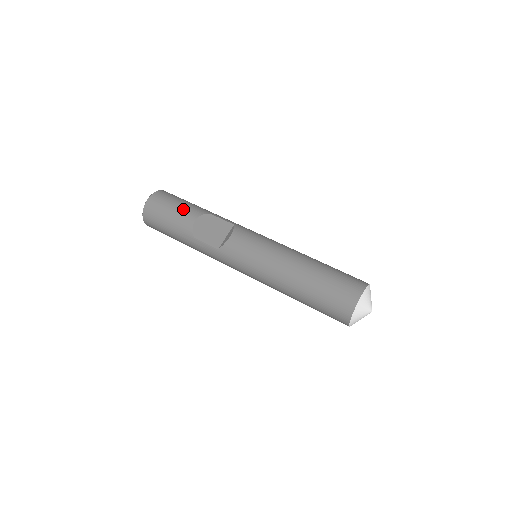
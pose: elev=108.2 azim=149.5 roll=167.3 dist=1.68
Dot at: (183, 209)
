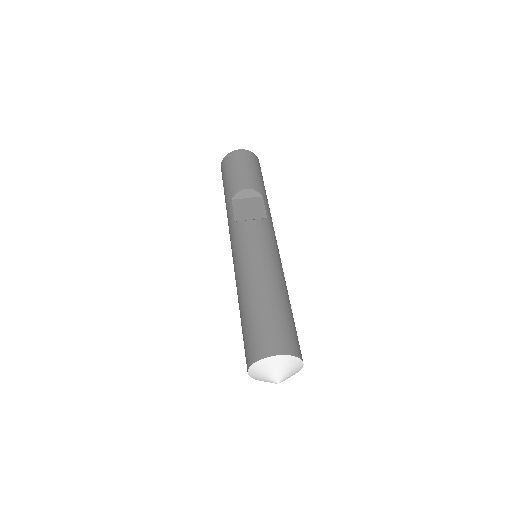
Dot at: (249, 175)
